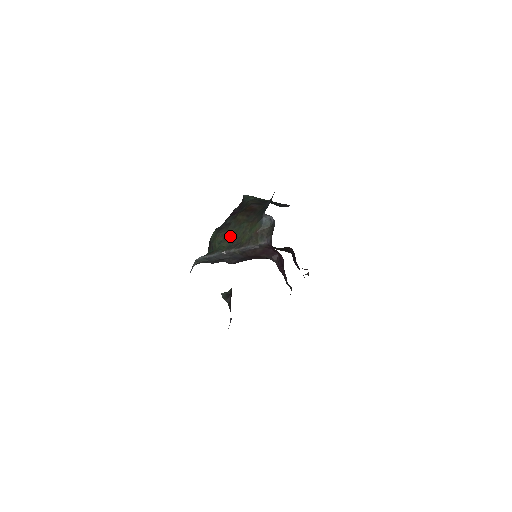
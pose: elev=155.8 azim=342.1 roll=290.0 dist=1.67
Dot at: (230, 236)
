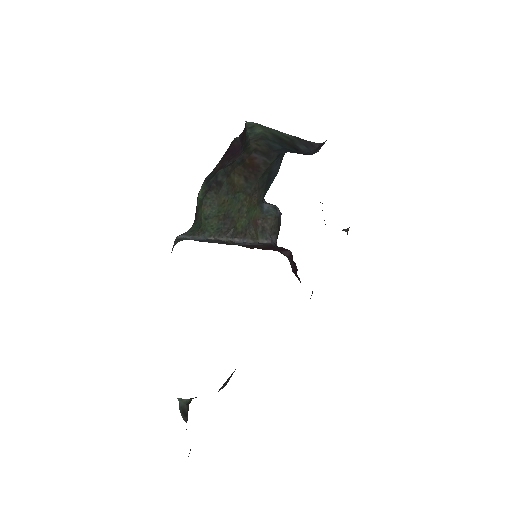
Dot at: (221, 209)
